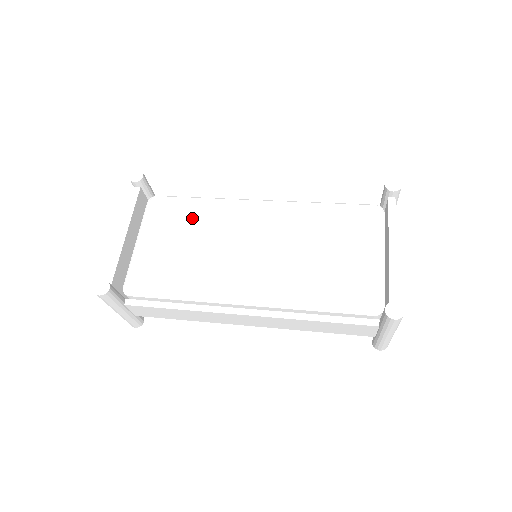
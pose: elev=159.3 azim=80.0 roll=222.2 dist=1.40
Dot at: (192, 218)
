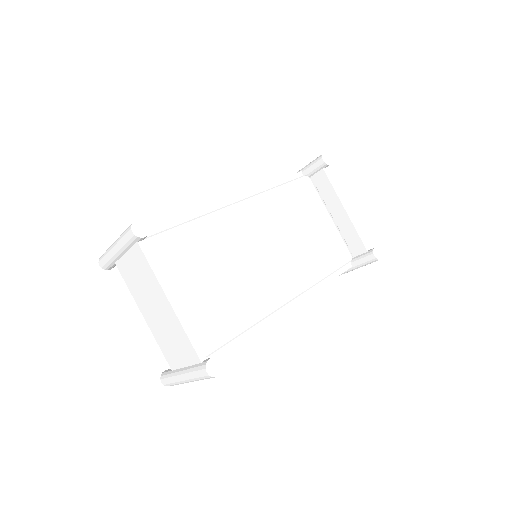
Dot at: (198, 248)
